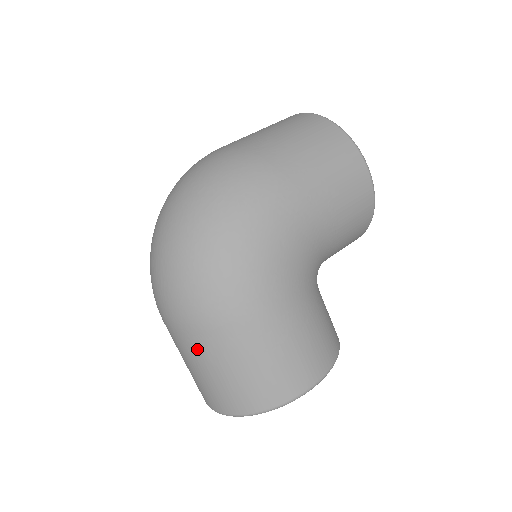
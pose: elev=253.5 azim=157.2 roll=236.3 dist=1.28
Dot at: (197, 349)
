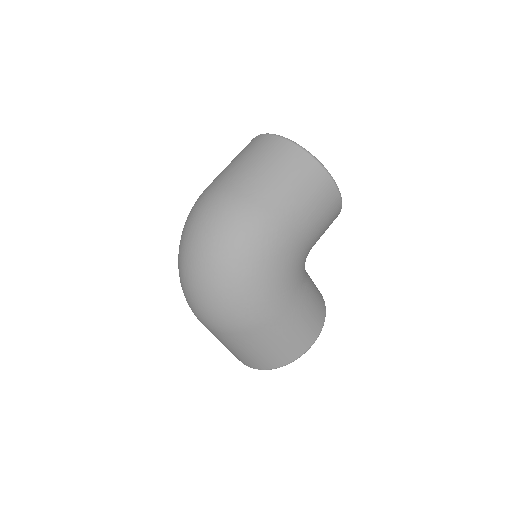
Dot at: (232, 342)
